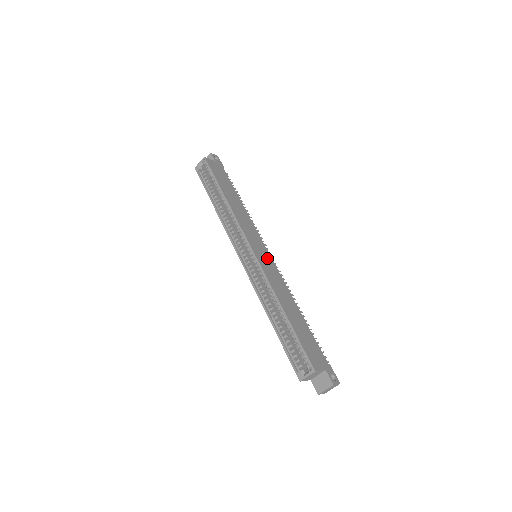
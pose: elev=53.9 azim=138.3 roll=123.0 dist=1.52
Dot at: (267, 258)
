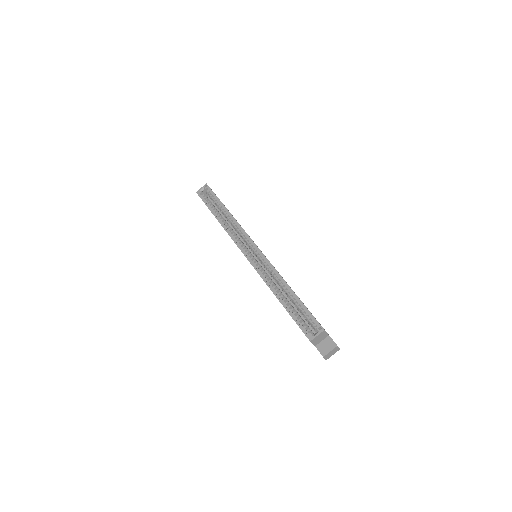
Dot at: occluded
